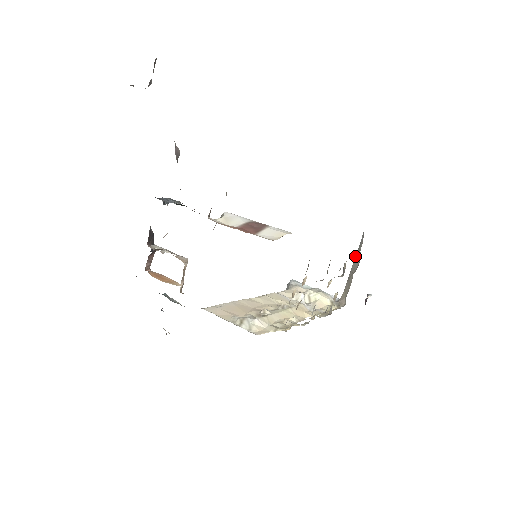
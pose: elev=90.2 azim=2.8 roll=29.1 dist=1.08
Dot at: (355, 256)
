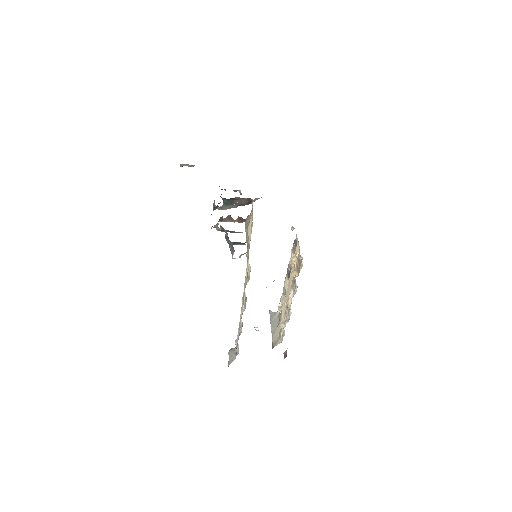
Dot at: (271, 324)
